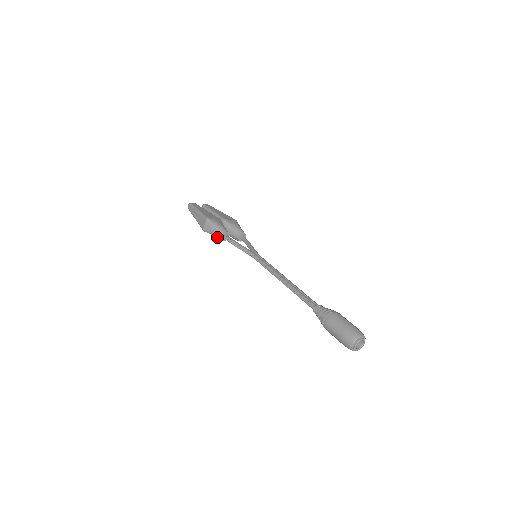
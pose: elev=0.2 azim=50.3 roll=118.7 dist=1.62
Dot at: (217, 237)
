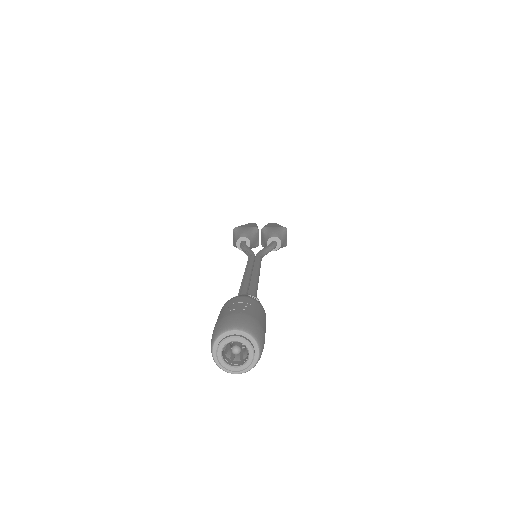
Dot at: occluded
